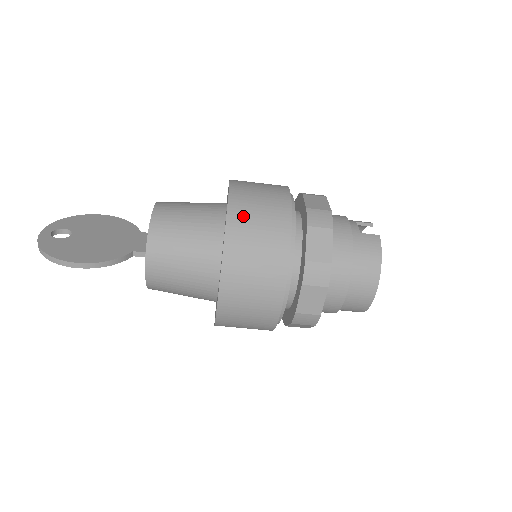
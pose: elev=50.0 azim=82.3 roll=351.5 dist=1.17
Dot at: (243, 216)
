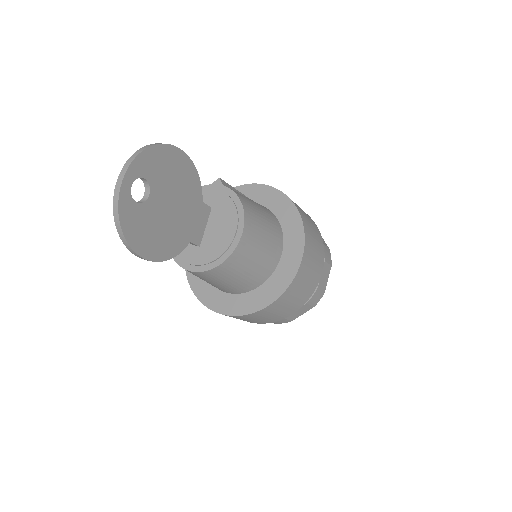
Dot at: (288, 297)
